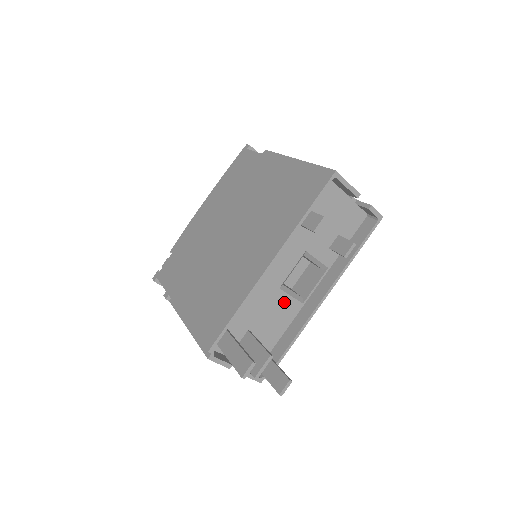
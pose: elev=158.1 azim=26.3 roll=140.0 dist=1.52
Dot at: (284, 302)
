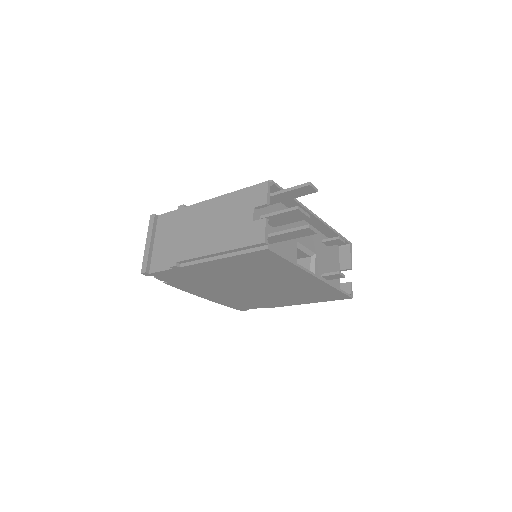
Dot at: (293, 251)
